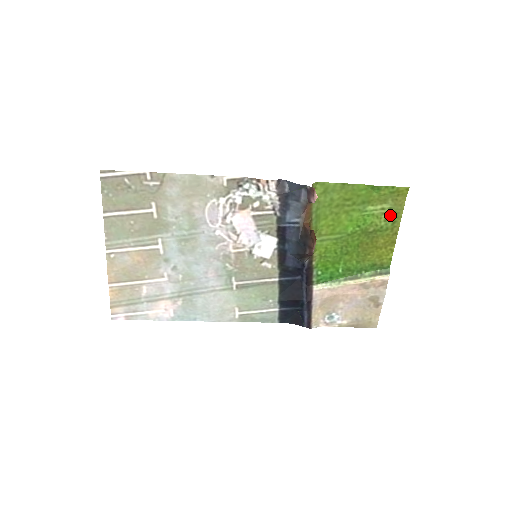
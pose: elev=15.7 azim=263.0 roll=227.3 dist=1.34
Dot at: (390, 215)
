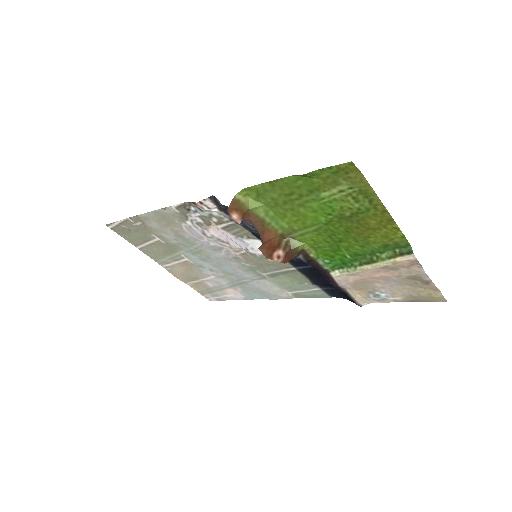
Dot at: (358, 195)
